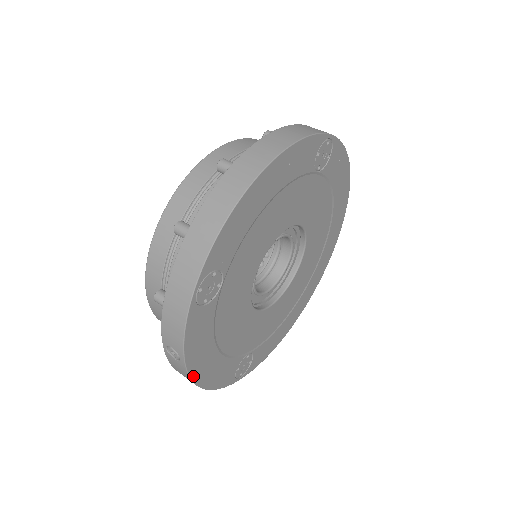
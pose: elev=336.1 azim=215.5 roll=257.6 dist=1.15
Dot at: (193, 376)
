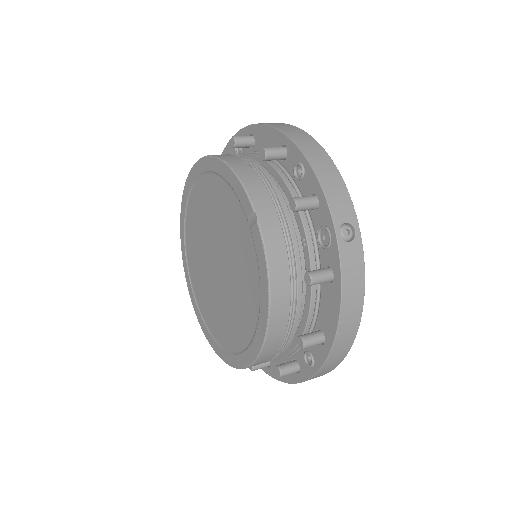
Dot at: (362, 267)
